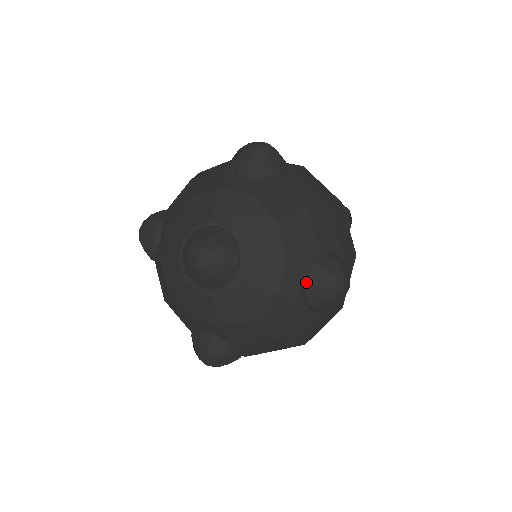
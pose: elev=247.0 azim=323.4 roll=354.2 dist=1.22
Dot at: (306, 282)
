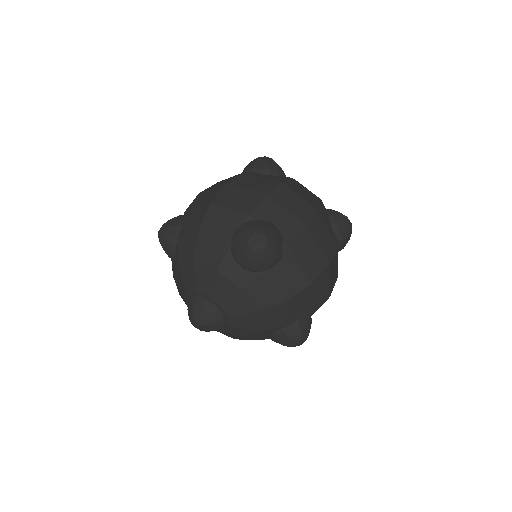
Dot at: (273, 338)
